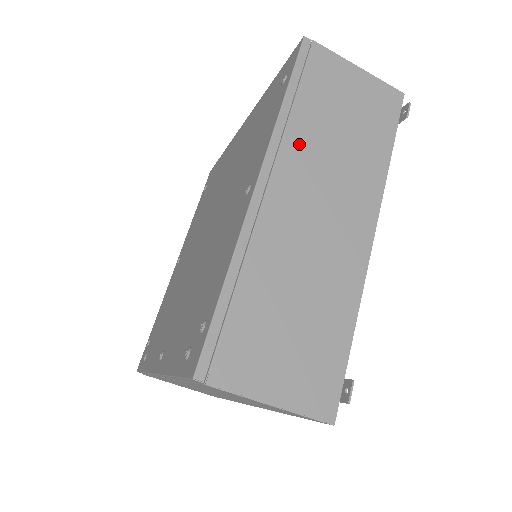
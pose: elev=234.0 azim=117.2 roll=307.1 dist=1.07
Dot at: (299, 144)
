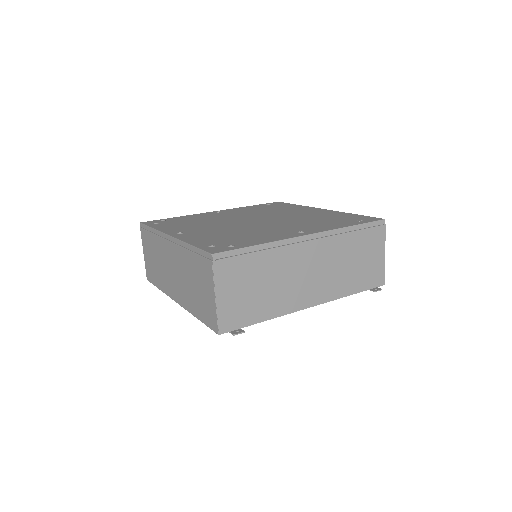
Dot at: (335, 245)
